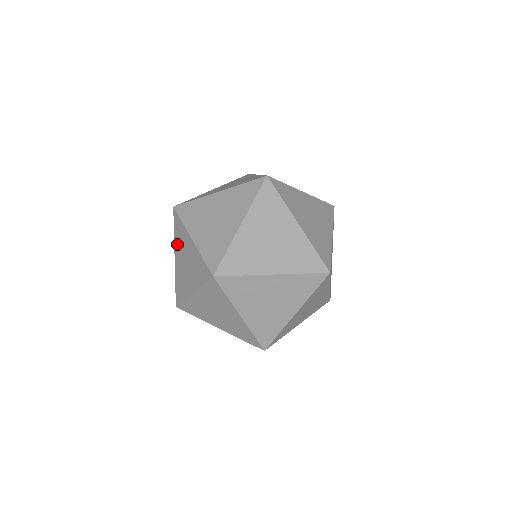
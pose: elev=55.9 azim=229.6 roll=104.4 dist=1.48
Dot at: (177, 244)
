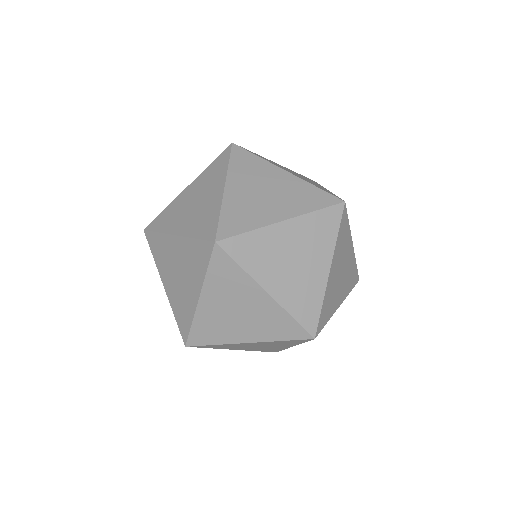
Dot at: (215, 287)
